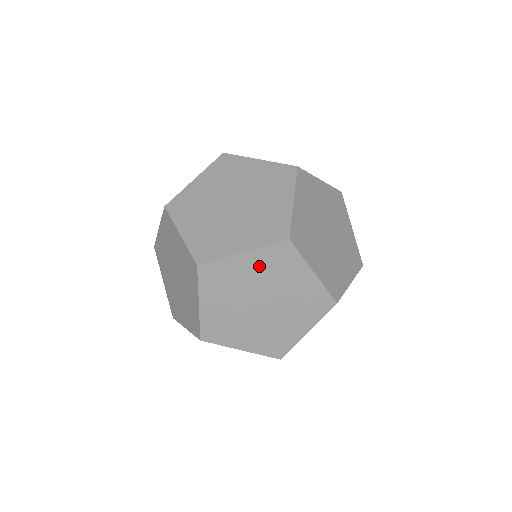
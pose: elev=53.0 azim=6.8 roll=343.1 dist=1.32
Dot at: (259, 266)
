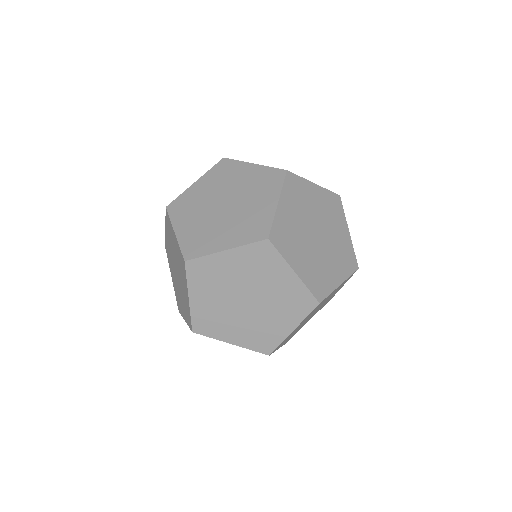
Dot at: (241, 264)
